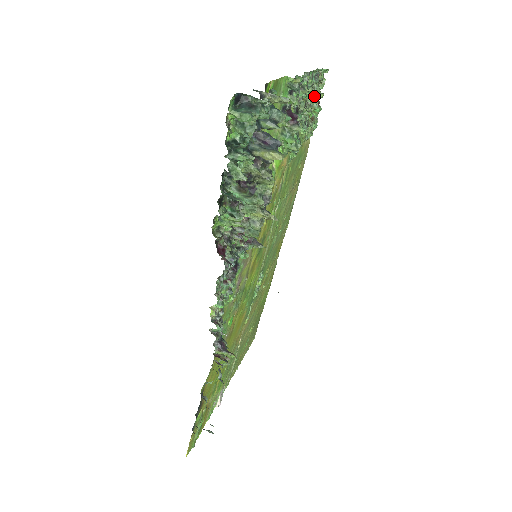
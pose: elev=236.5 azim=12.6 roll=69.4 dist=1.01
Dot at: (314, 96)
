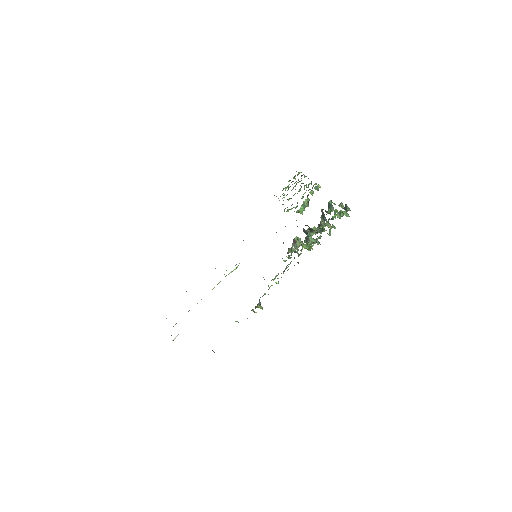
Dot at: (294, 183)
